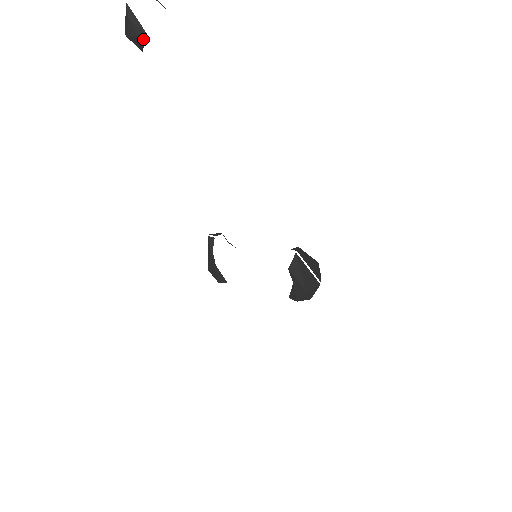
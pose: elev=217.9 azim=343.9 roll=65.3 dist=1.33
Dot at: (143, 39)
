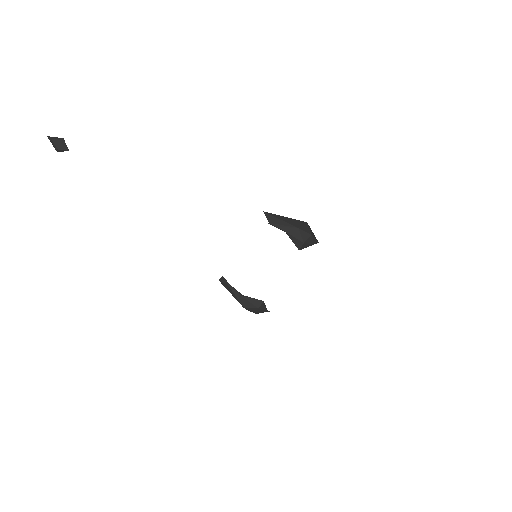
Dot at: (64, 143)
